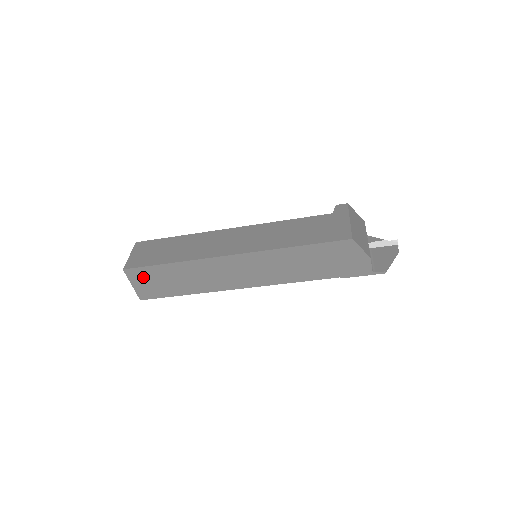
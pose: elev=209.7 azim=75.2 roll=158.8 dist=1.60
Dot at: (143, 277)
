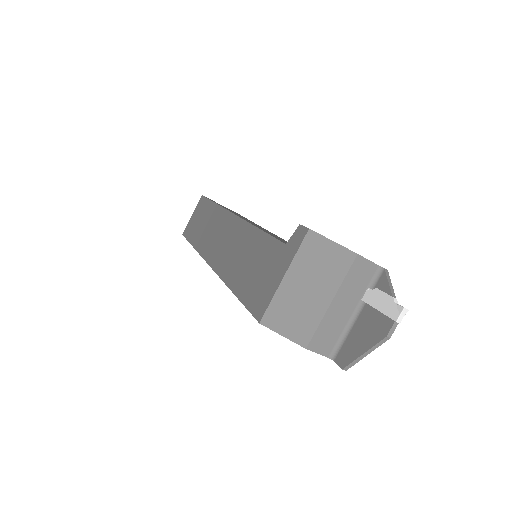
Dot at: occluded
